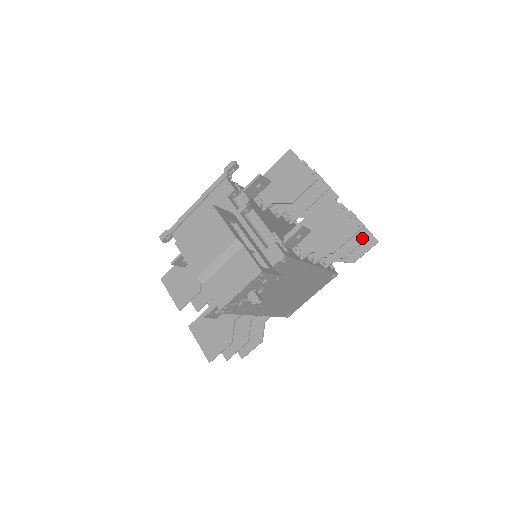
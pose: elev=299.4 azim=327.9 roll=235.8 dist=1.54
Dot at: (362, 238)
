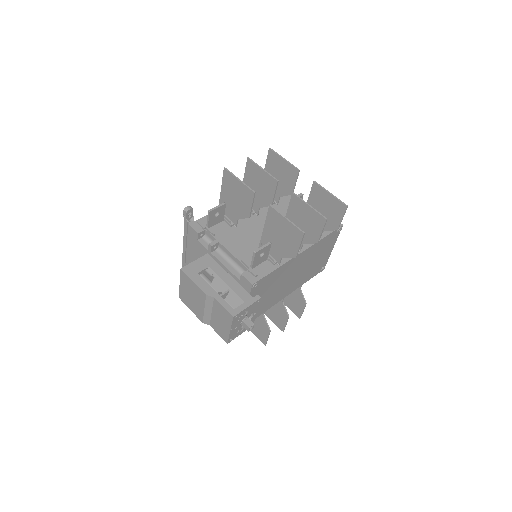
Dot at: (322, 223)
